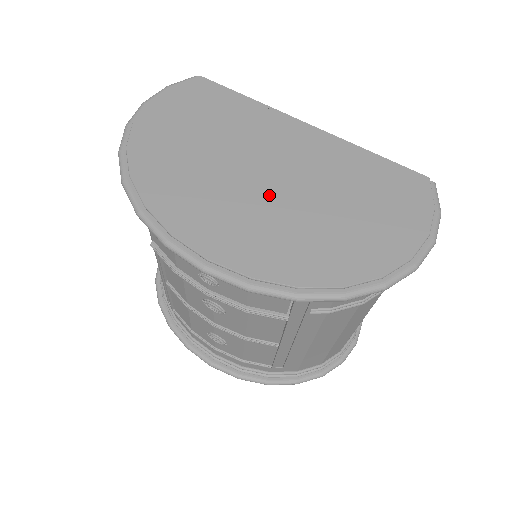
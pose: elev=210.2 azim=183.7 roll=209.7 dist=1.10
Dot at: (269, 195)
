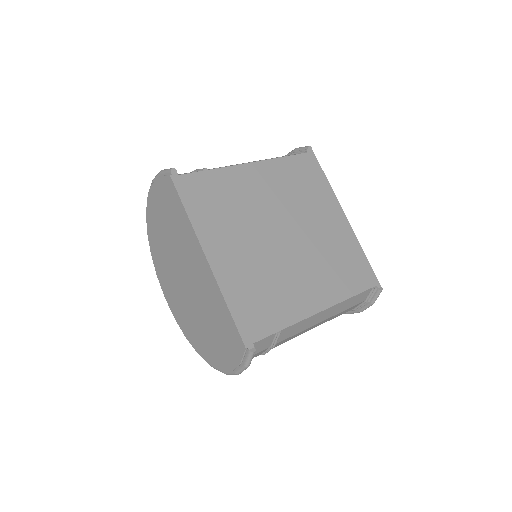
Dot at: (184, 289)
